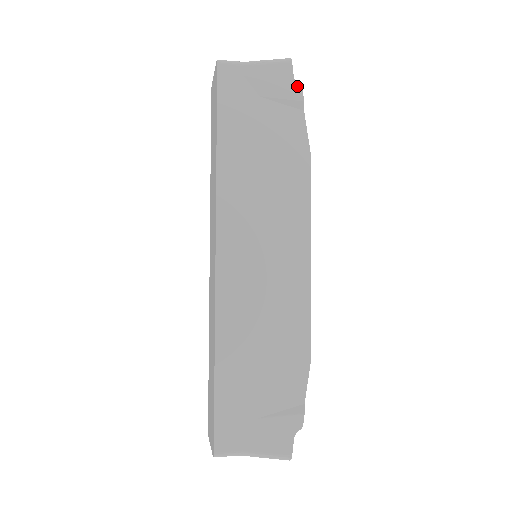
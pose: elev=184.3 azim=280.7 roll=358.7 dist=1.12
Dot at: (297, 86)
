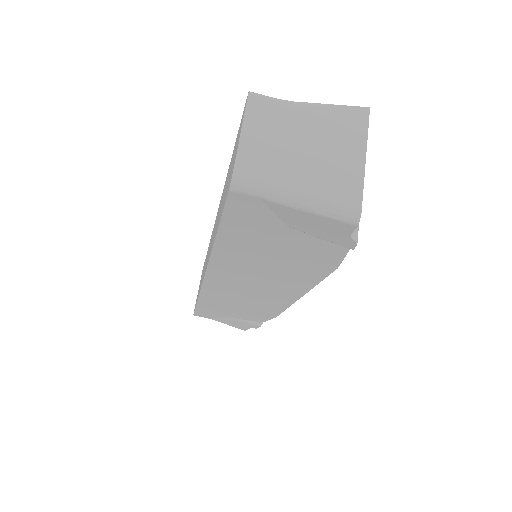
Dot at: occluded
